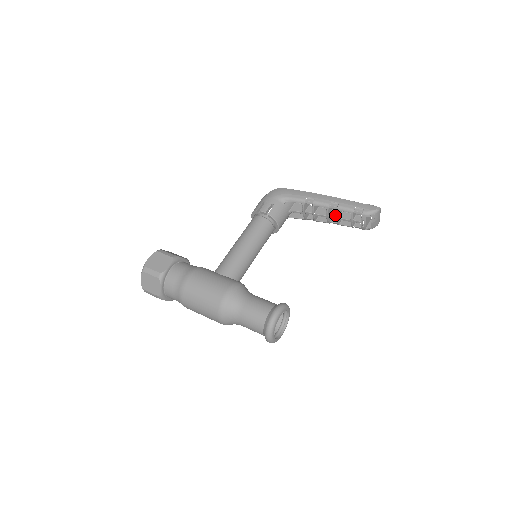
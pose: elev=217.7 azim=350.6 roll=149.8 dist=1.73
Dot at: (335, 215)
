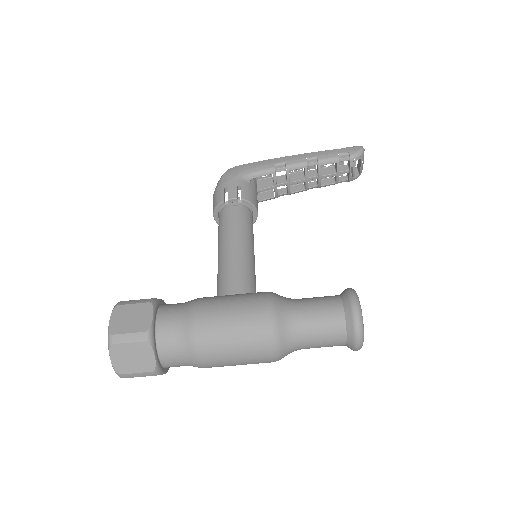
Dot at: (315, 175)
